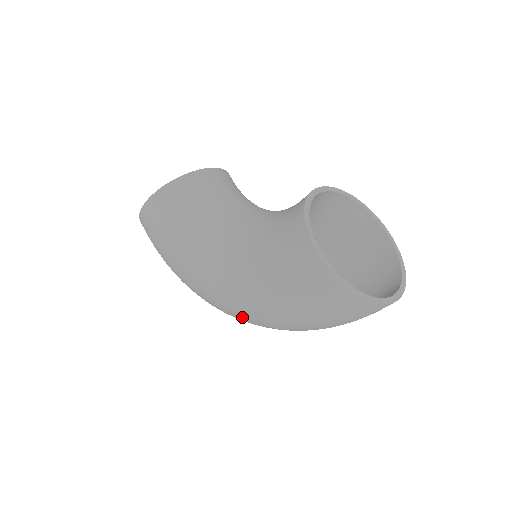
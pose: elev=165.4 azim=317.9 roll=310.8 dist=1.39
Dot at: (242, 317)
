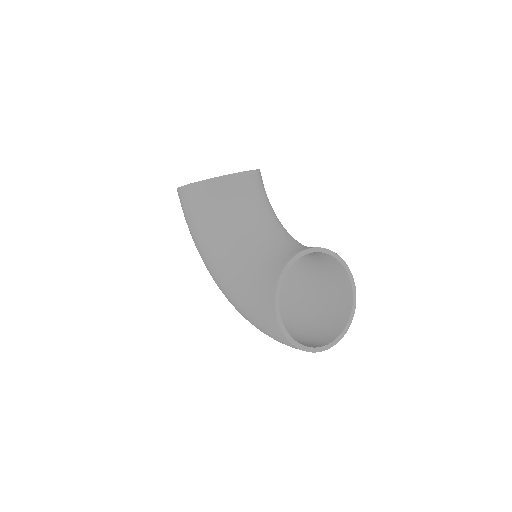
Dot at: occluded
